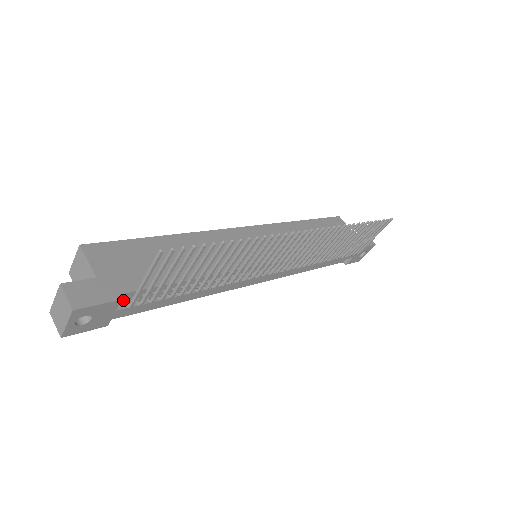
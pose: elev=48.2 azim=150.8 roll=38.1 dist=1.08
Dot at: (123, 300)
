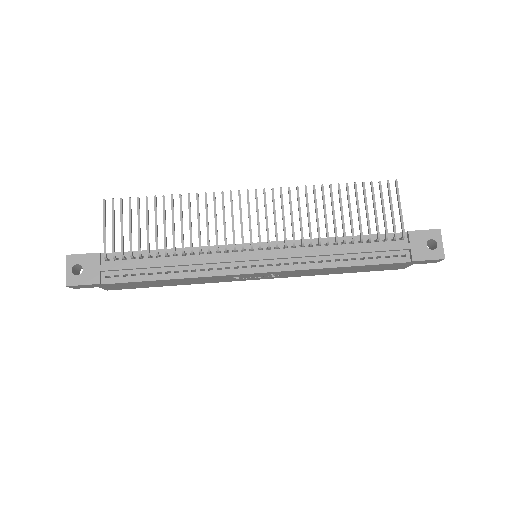
Dot at: (106, 260)
